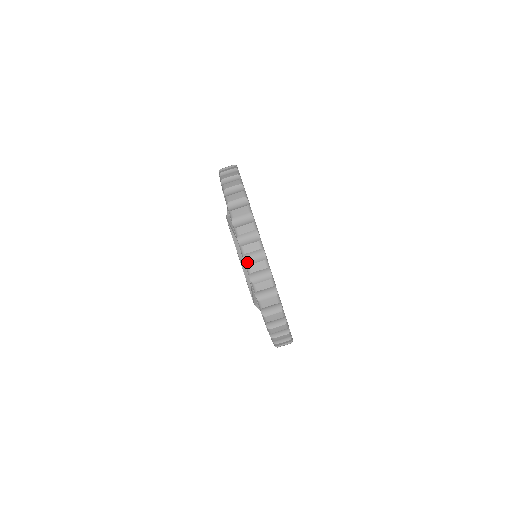
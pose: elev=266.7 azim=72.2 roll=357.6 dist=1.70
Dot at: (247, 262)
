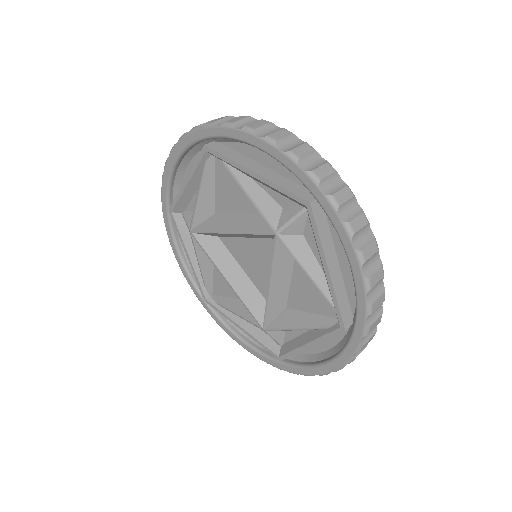
Dot at: (205, 126)
